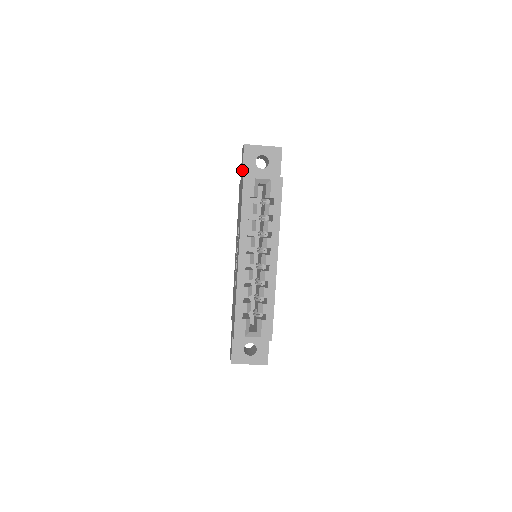
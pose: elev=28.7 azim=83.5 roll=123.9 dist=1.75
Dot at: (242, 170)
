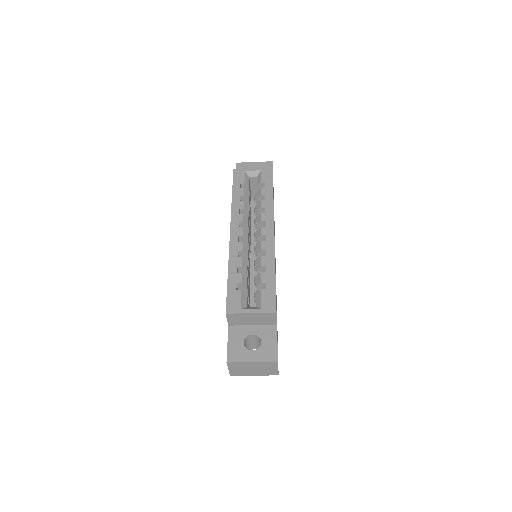
Dot at: occluded
